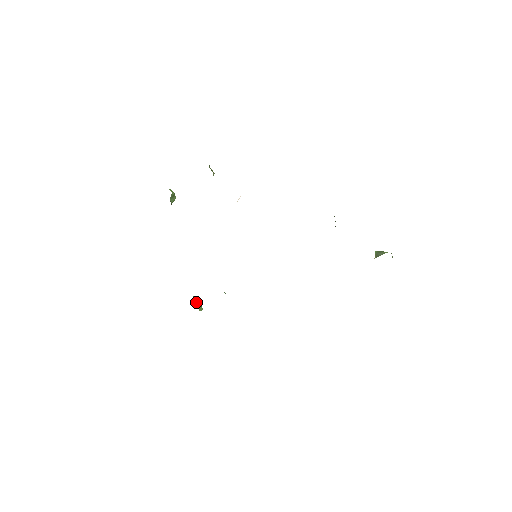
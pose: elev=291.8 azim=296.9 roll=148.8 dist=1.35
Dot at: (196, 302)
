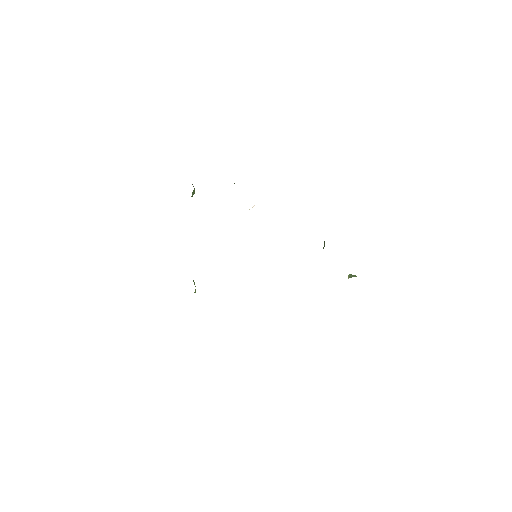
Dot at: (194, 284)
